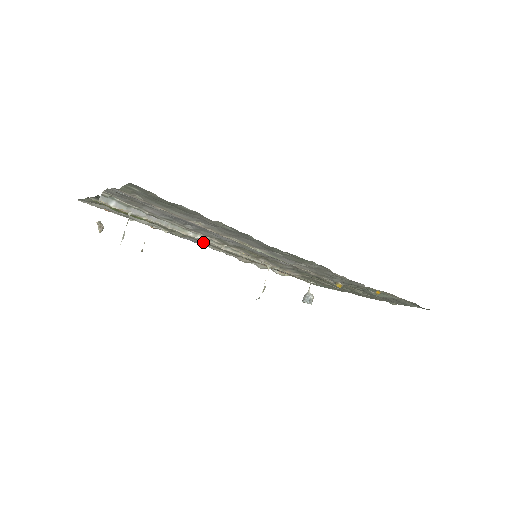
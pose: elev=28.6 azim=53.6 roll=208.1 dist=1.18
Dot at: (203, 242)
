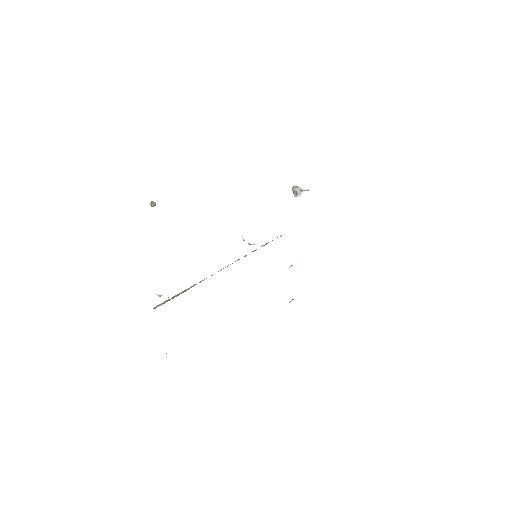
Dot at: occluded
